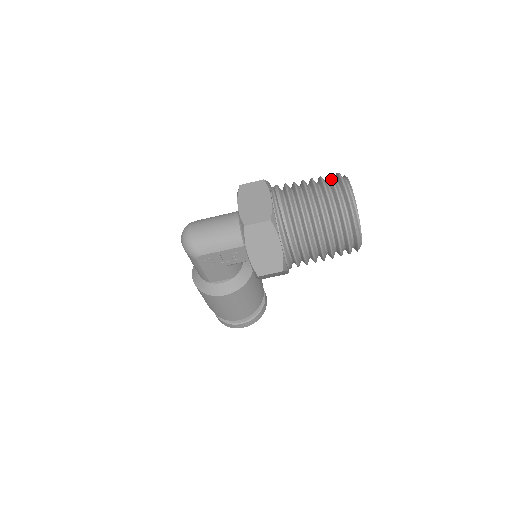
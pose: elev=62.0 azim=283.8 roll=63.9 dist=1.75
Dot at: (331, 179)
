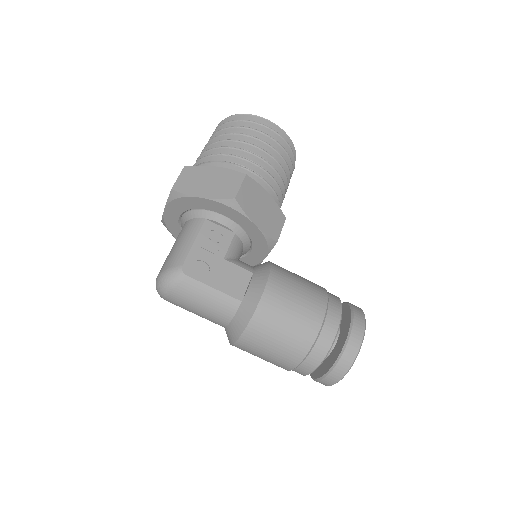
Dot at: occluded
